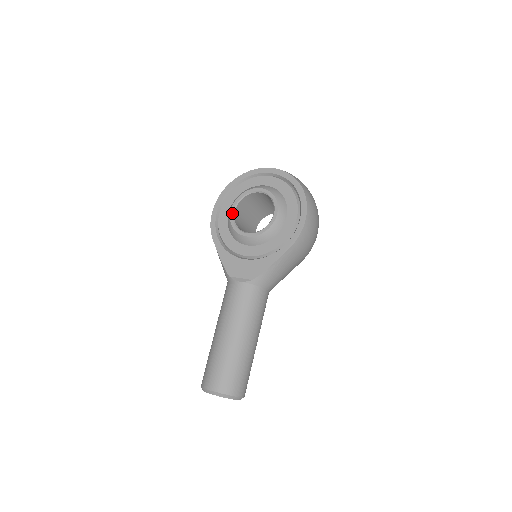
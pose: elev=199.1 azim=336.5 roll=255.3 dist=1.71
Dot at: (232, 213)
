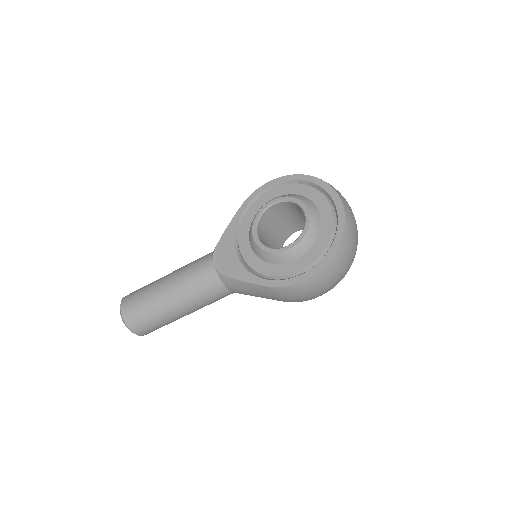
Dot at: (269, 204)
